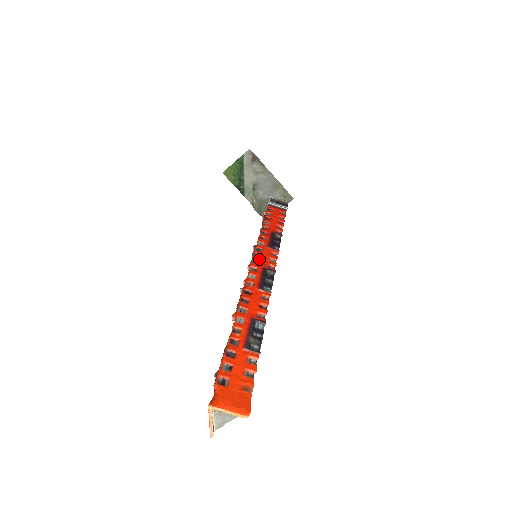
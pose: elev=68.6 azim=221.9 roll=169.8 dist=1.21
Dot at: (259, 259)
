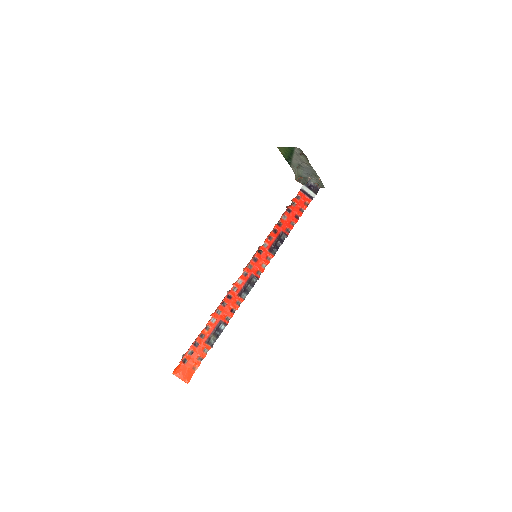
Dot at: (254, 263)
